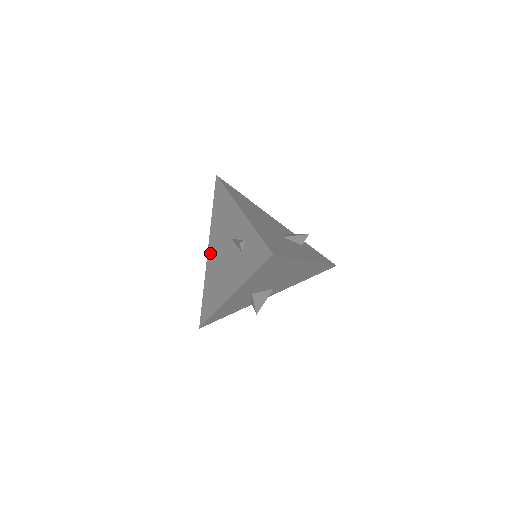
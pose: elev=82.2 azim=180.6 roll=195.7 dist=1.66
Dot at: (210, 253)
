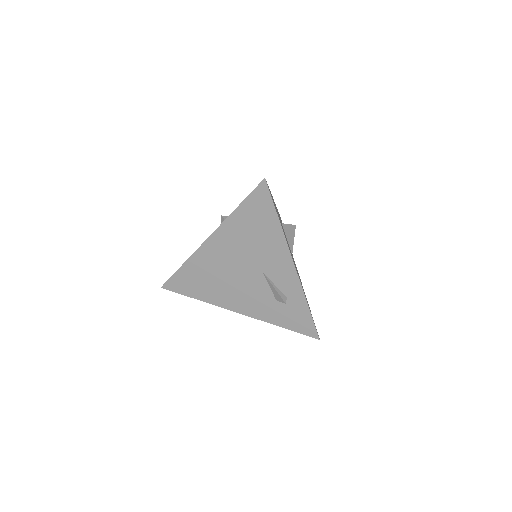
Dot at: (213, 246)
